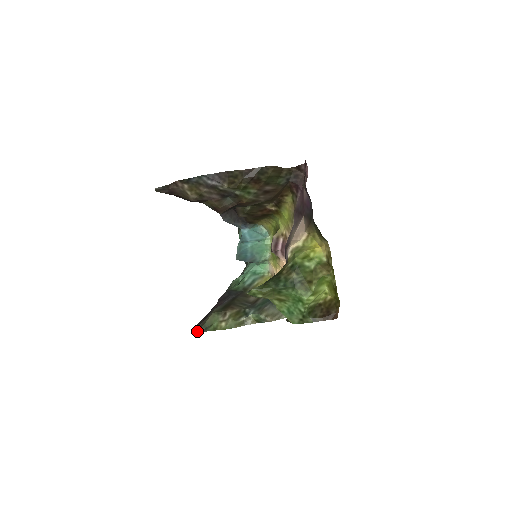
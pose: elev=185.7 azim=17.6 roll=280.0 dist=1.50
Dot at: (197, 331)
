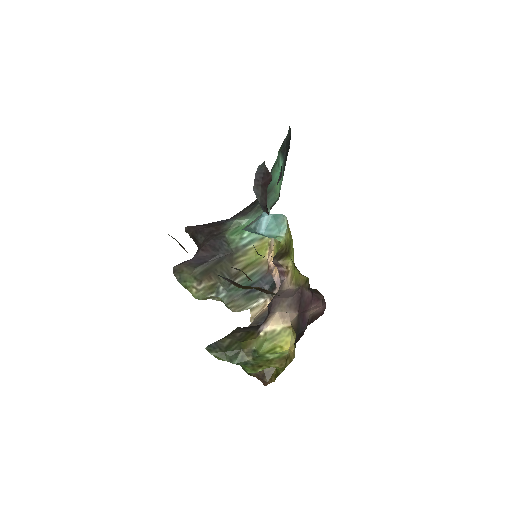
Dot at: (173, 270)
